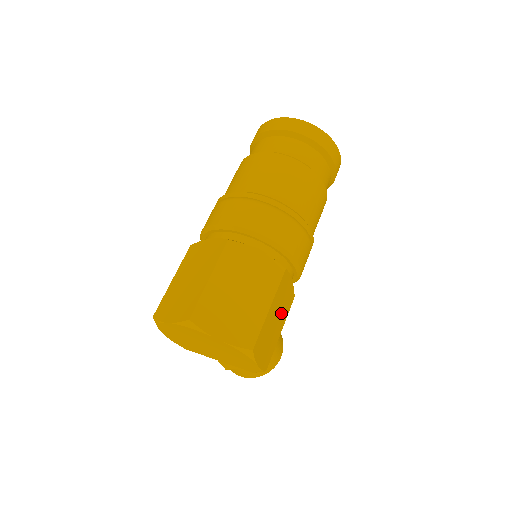
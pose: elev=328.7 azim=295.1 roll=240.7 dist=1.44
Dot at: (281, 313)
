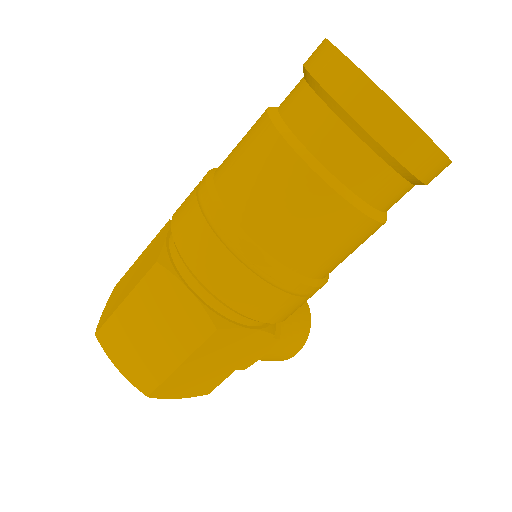
Dot at: (229, 356)
